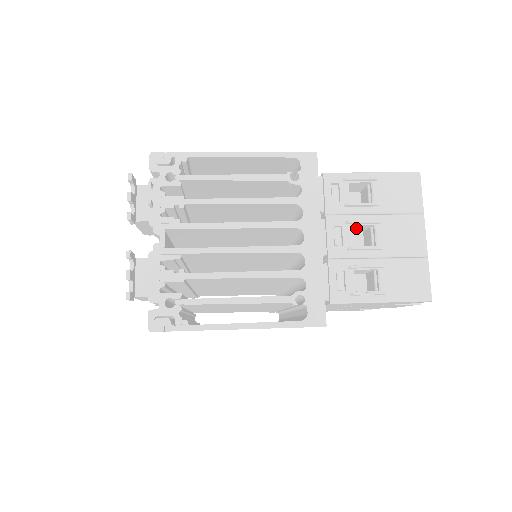
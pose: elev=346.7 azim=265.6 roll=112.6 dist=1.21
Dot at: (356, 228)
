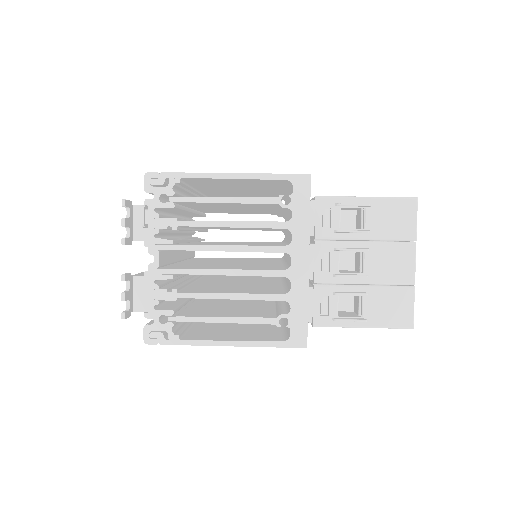
Dot at: occluded
